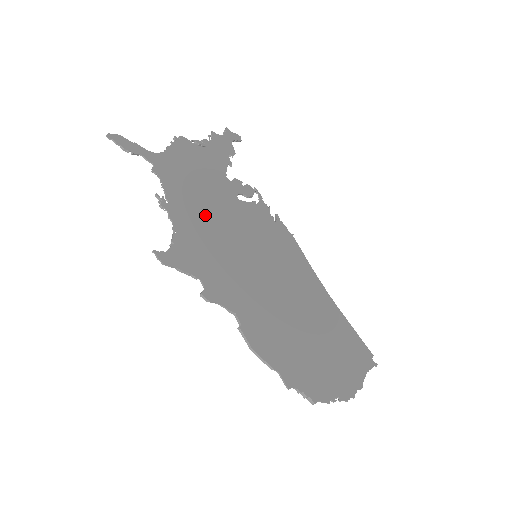
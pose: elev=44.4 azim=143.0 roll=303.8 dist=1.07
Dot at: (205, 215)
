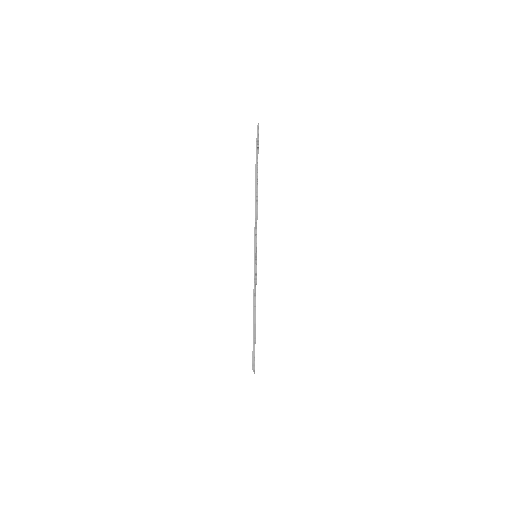
Dot at: occluded
